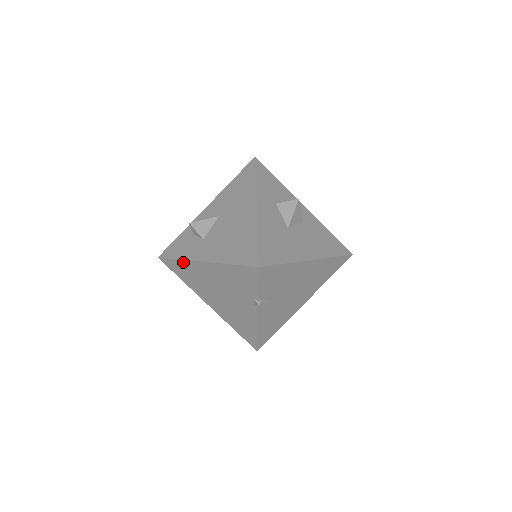
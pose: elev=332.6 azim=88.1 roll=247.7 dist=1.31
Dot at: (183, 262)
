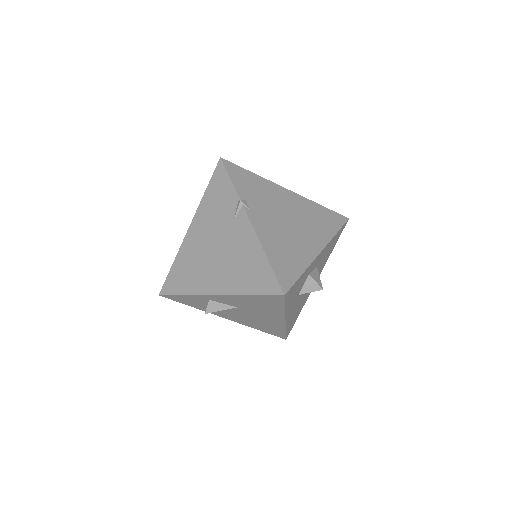
Dot at: occluded
